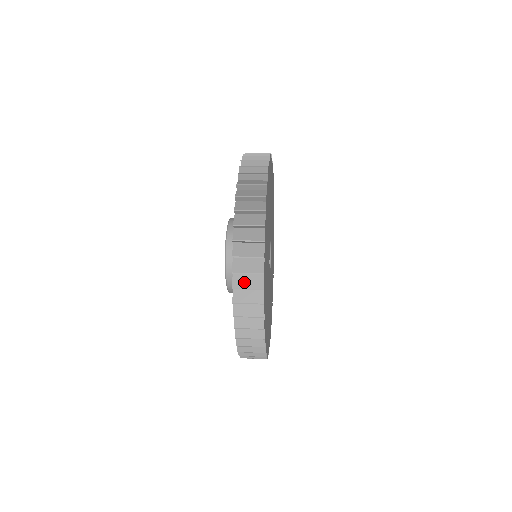
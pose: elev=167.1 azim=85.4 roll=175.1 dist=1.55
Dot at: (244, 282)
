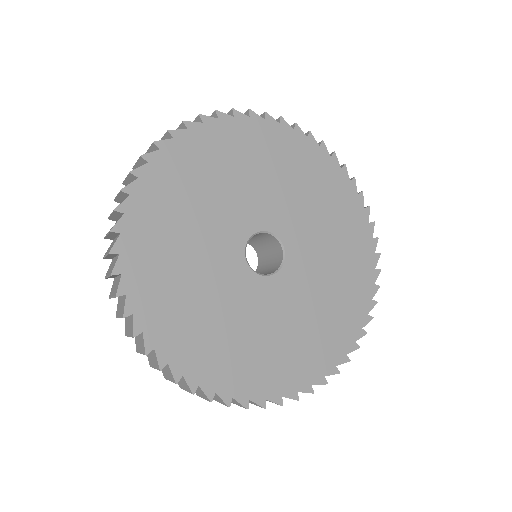
Dot at: occluded
